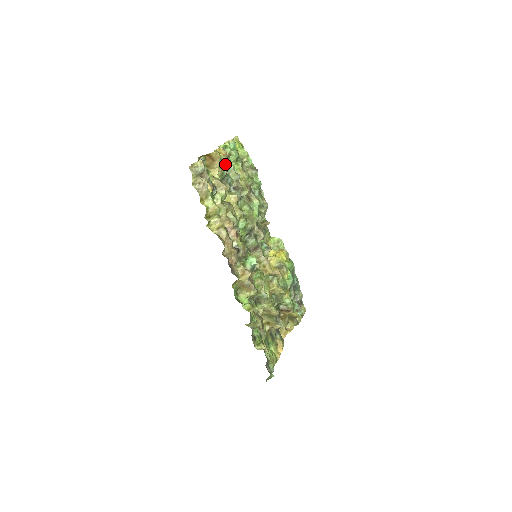
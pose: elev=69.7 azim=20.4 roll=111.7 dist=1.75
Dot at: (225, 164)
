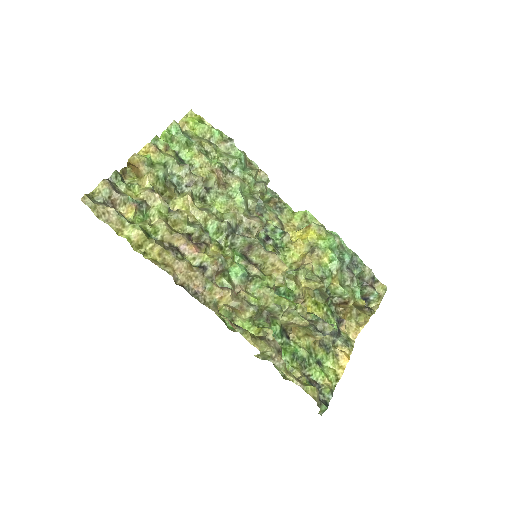
Dot at: (162, 162)
